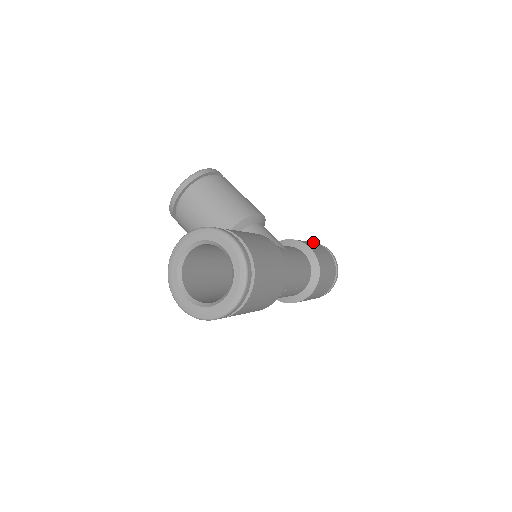
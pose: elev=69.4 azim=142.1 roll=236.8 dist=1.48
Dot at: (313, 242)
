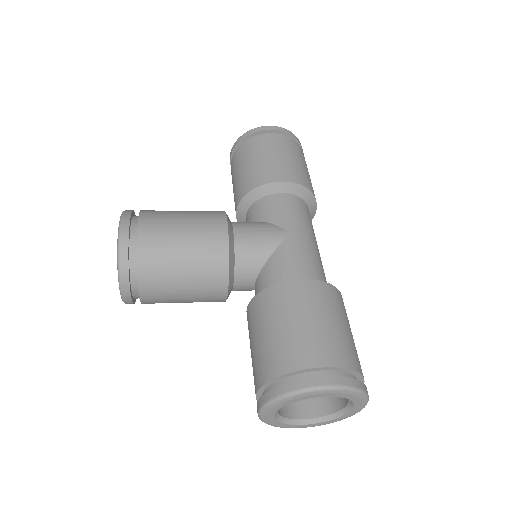
Dot at: (253, 139)
